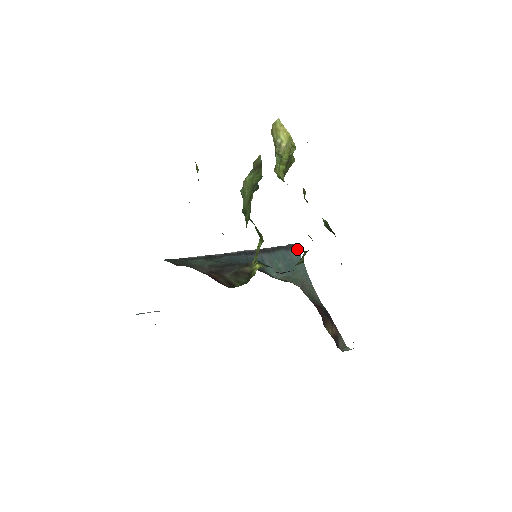
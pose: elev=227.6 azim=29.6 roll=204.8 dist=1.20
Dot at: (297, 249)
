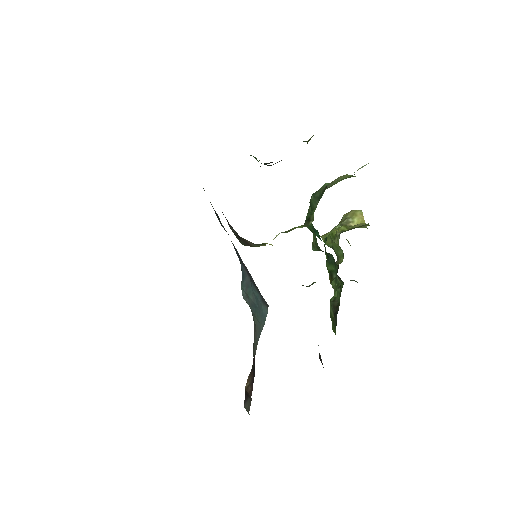
Dot at: occluded
